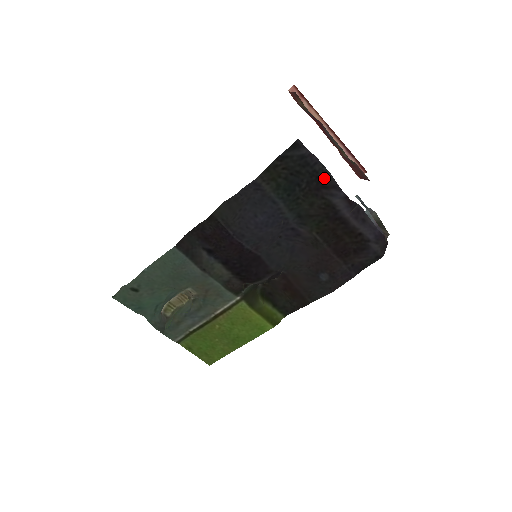
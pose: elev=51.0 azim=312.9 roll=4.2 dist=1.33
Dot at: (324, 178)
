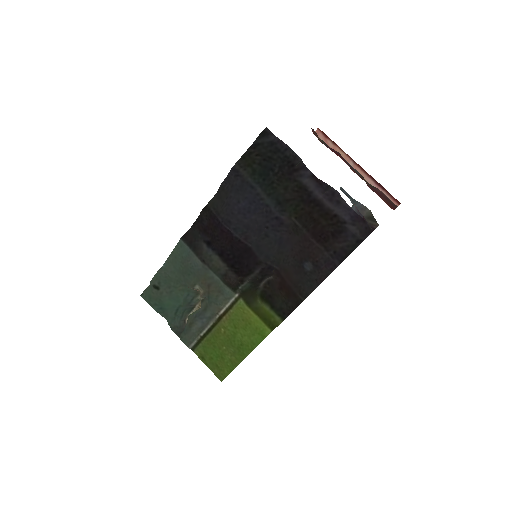
Dot at: (295, 162)
